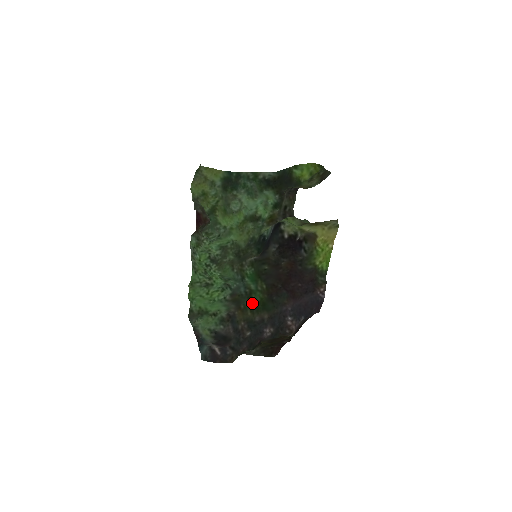
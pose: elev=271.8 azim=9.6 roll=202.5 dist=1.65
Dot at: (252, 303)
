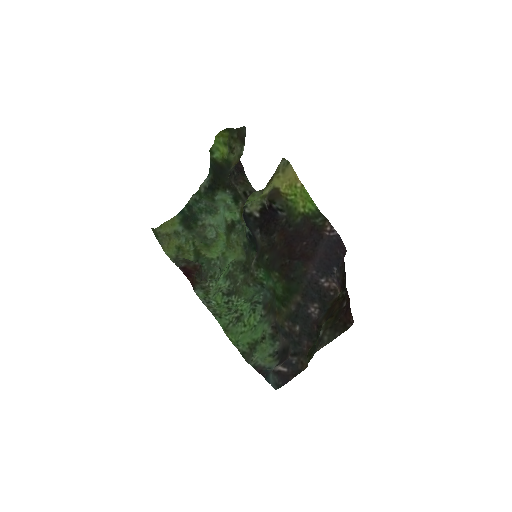
Dot at: (279, 298)
